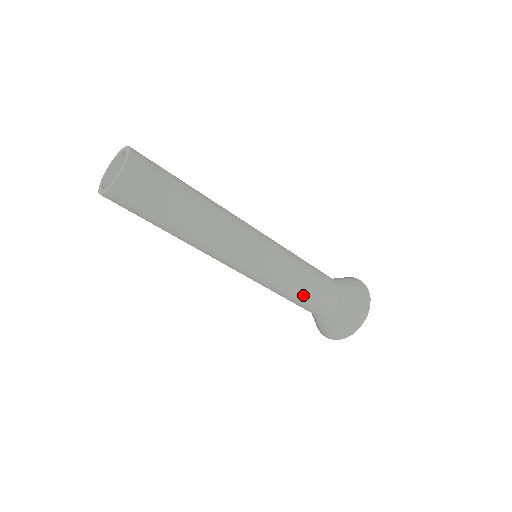
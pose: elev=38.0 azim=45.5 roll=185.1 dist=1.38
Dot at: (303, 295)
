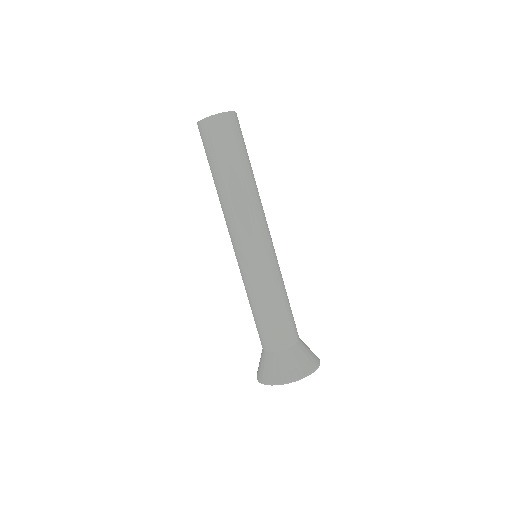
Dot at: (264, 313)
